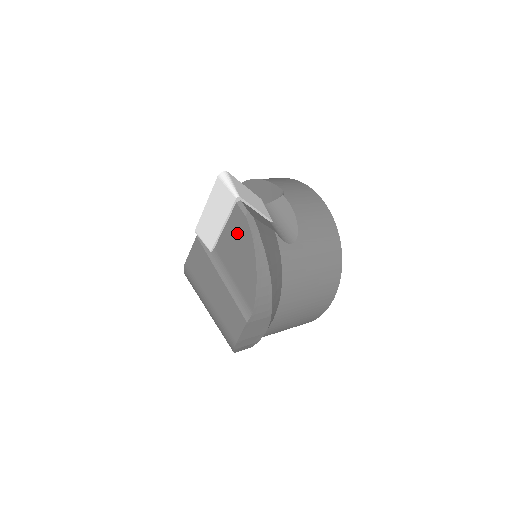
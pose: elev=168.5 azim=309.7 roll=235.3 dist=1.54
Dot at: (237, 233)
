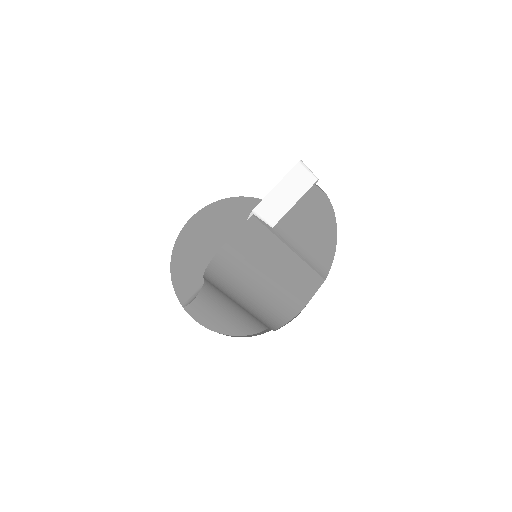
Dot at: (313, 208)
